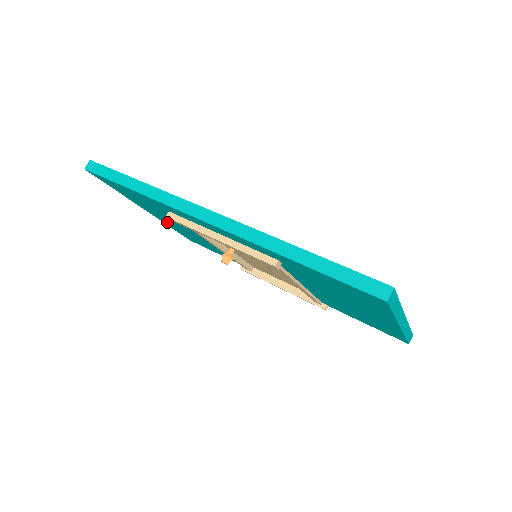
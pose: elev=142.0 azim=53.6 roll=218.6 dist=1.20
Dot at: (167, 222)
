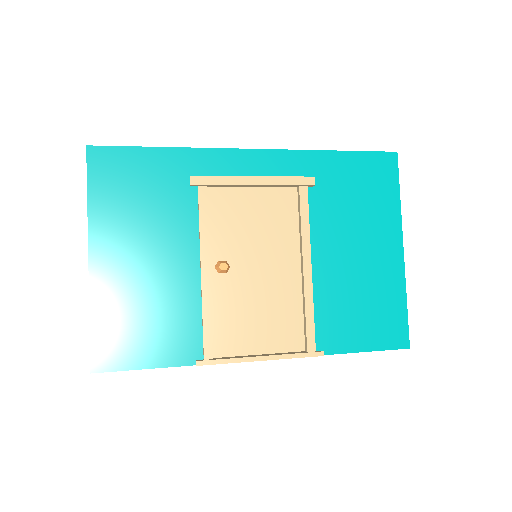
Dot at: (113, 275)
